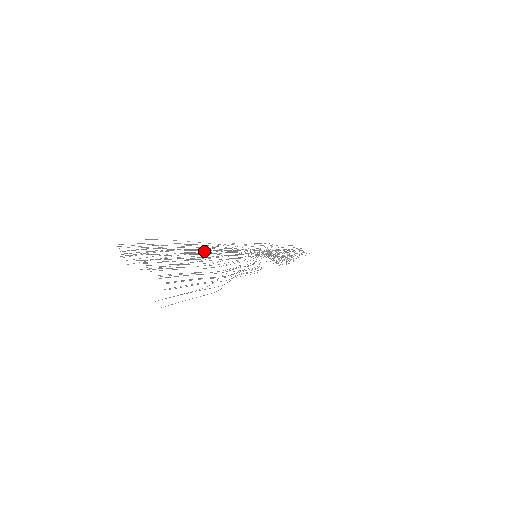
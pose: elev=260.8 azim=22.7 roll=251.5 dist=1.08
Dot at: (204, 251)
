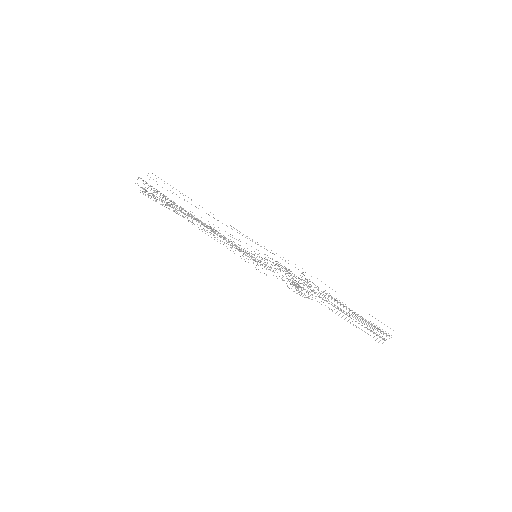
Dot at: occluded
